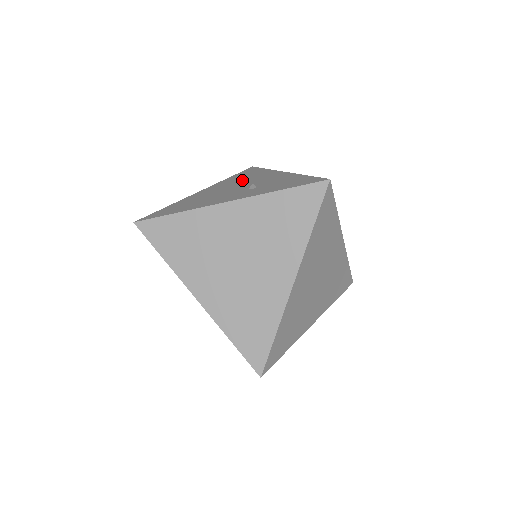
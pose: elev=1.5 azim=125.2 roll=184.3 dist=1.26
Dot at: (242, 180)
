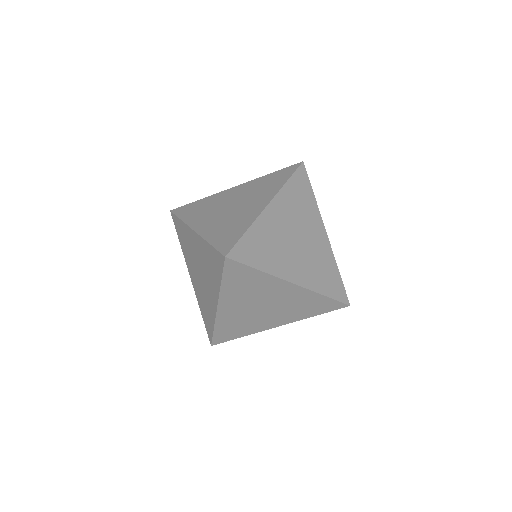
Dot at: occluded
